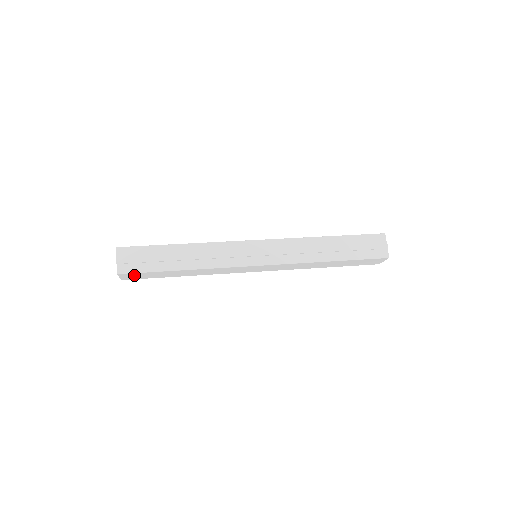
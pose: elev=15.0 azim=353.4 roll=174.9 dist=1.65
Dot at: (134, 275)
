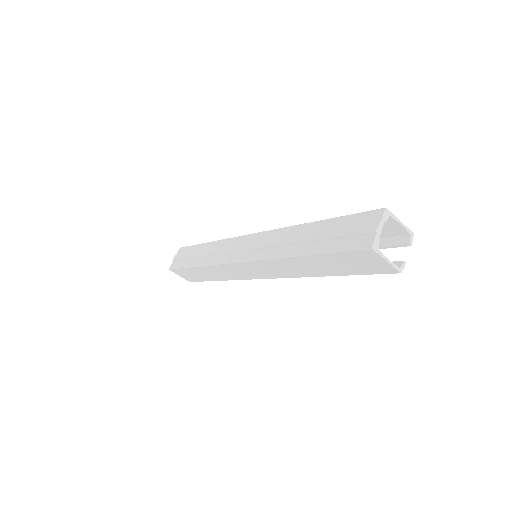
Dot at: (182, 273)
